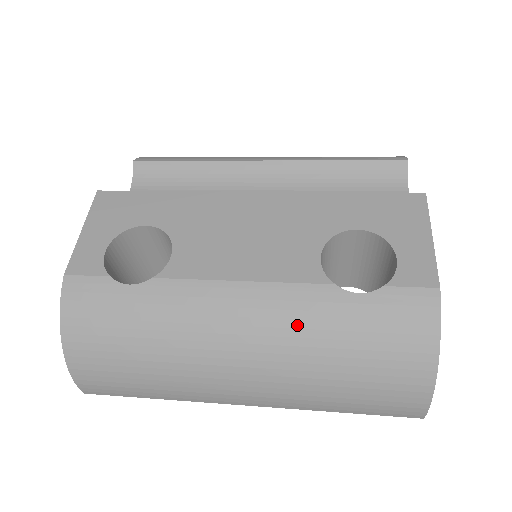
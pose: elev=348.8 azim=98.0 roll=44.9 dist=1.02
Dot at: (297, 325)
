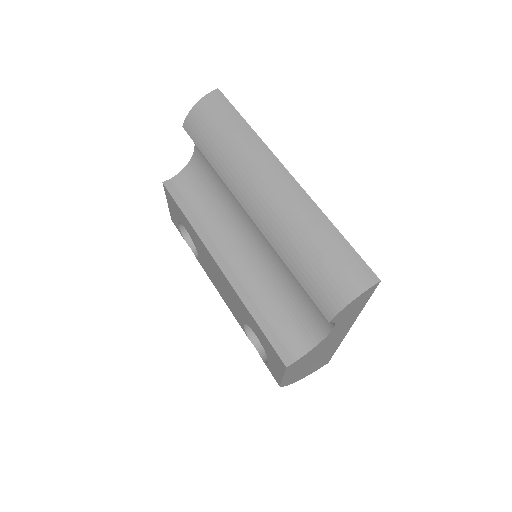
Dot at: occluded
